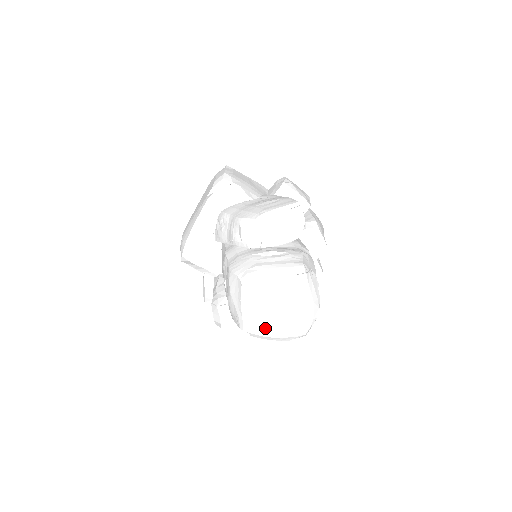
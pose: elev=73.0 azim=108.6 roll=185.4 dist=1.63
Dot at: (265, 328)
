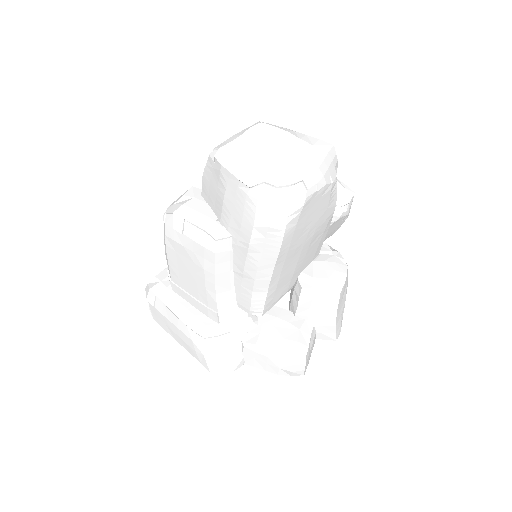
Dot at: (240, 153)
